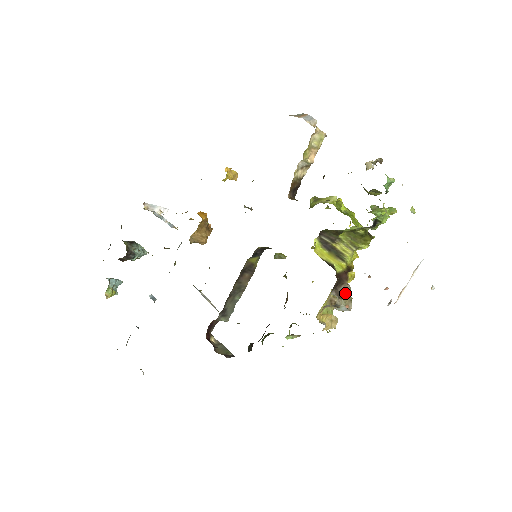
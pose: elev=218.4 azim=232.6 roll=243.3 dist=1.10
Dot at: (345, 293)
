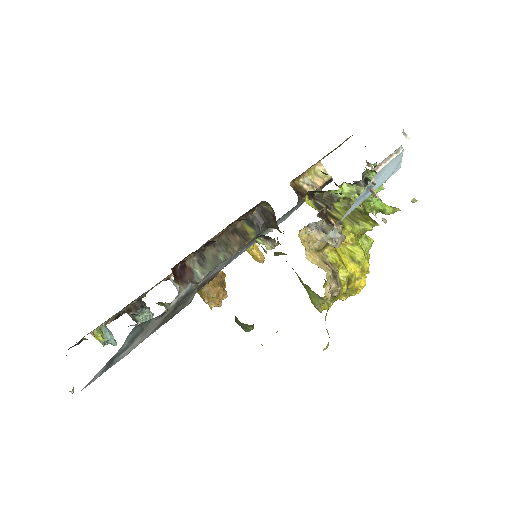
Dot at: occluded
